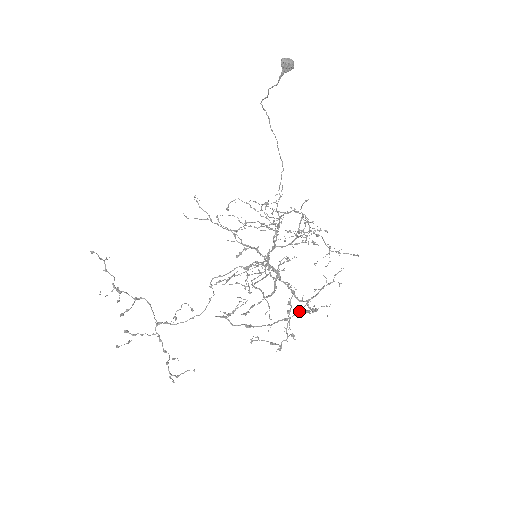
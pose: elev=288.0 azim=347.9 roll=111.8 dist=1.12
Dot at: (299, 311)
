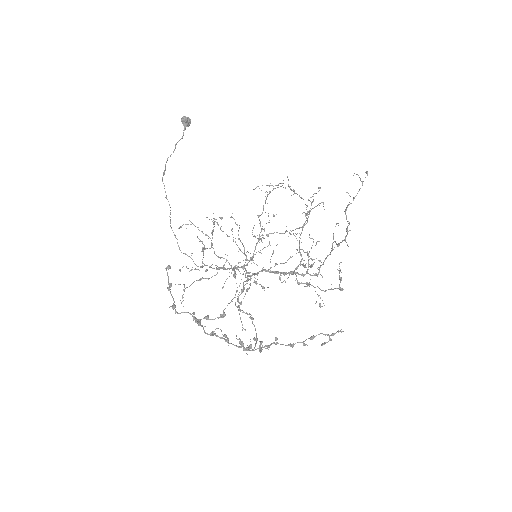
Dot at: (335, 241)
